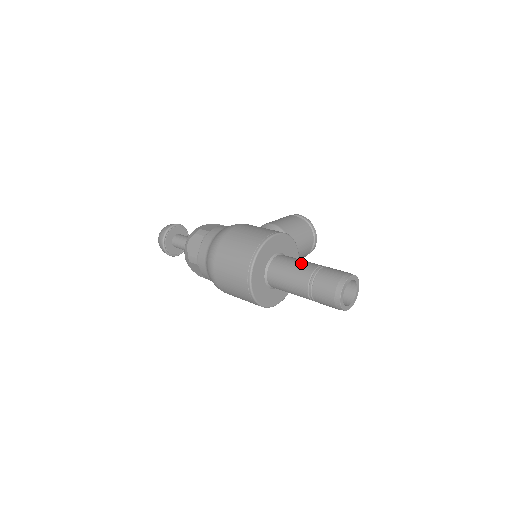
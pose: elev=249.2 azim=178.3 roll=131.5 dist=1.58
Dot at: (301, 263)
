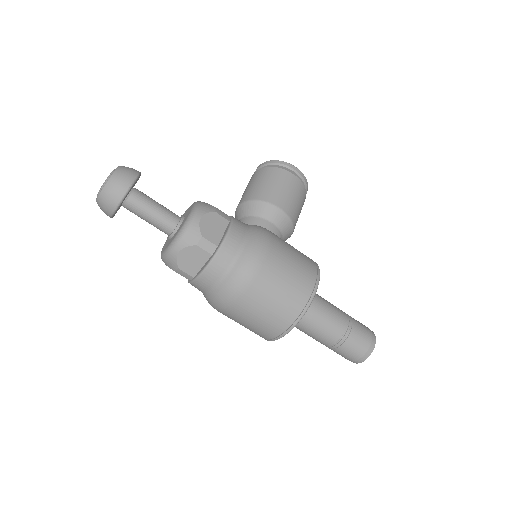
Dot at: (331, 318)
